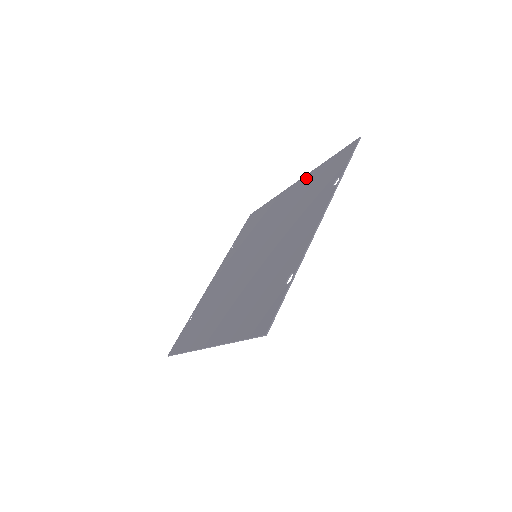
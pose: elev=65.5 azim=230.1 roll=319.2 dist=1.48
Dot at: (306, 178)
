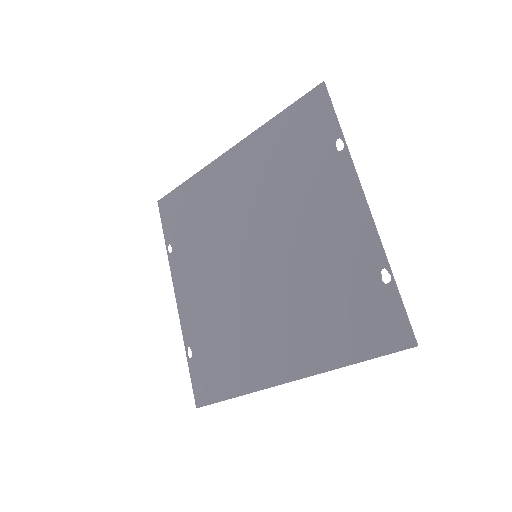
Dot at: (252, 143)
